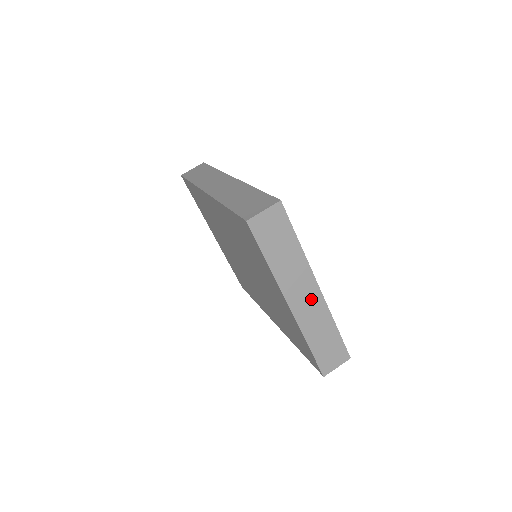
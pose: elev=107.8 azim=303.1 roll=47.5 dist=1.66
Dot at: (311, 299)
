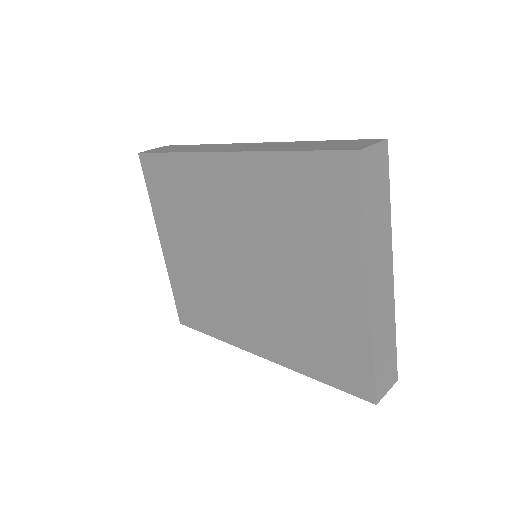
Dot at: (385, 287)
